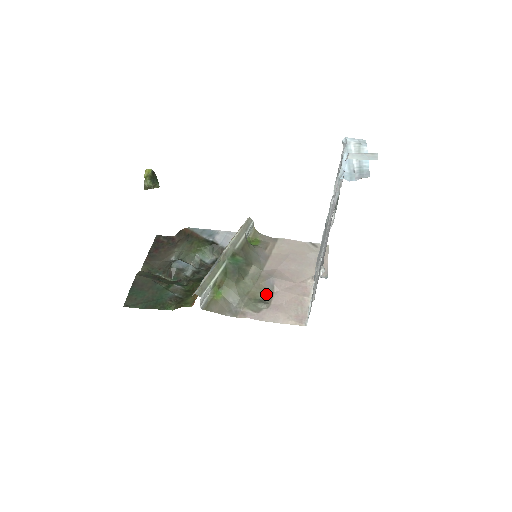
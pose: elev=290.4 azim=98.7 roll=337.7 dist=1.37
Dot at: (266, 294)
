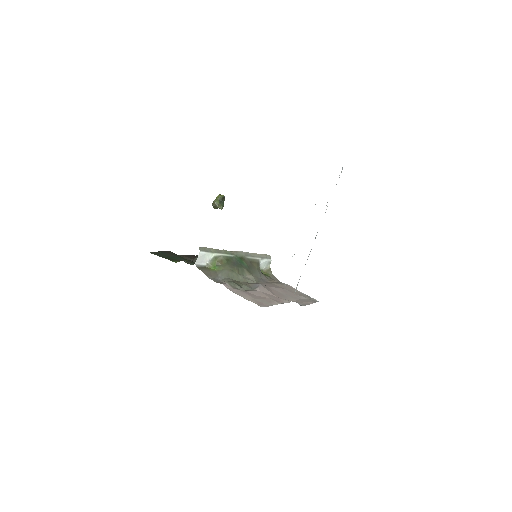
Dot at: (248, 288)
